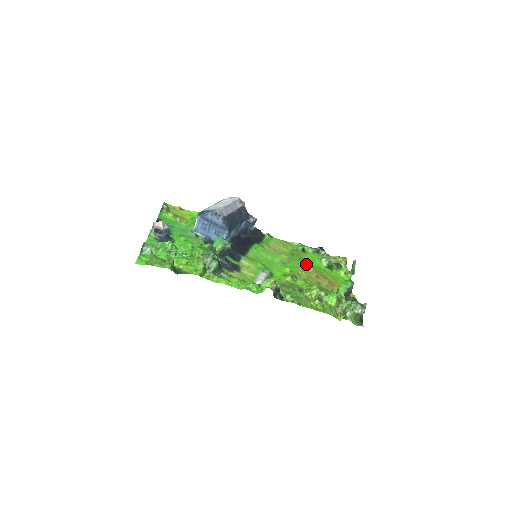
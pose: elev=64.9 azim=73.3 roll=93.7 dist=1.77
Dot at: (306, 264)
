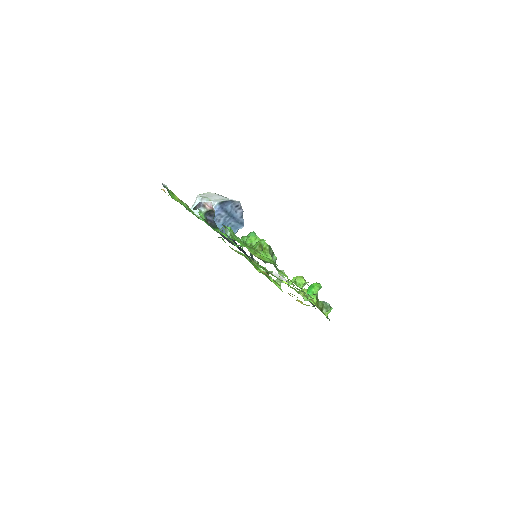
Dot at: occluded
